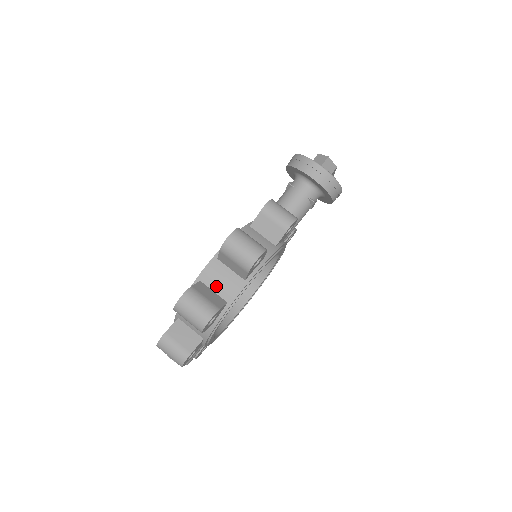
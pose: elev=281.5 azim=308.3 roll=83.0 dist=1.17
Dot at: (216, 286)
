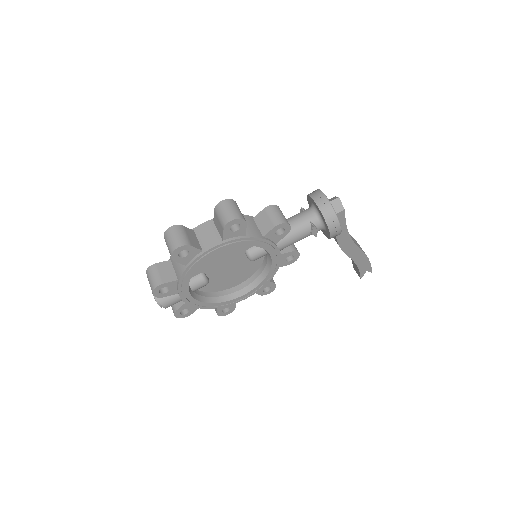
Dot at: (202, 237)
